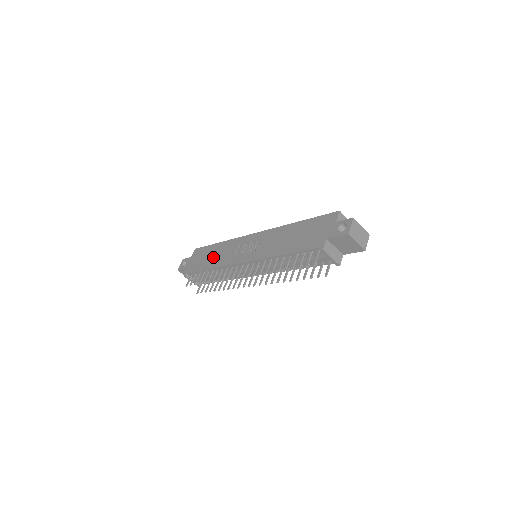
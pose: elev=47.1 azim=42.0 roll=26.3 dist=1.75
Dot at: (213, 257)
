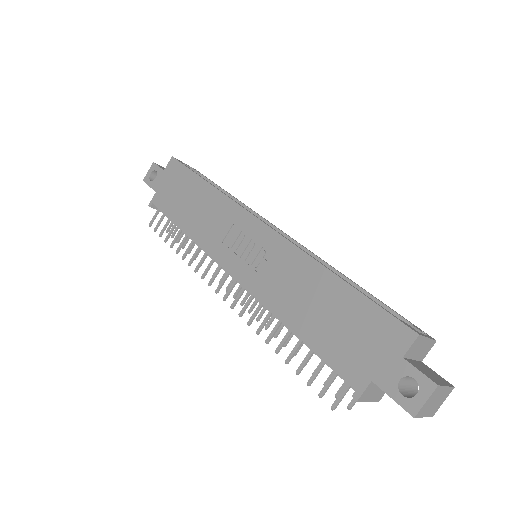
Dot at: (192, 209)
